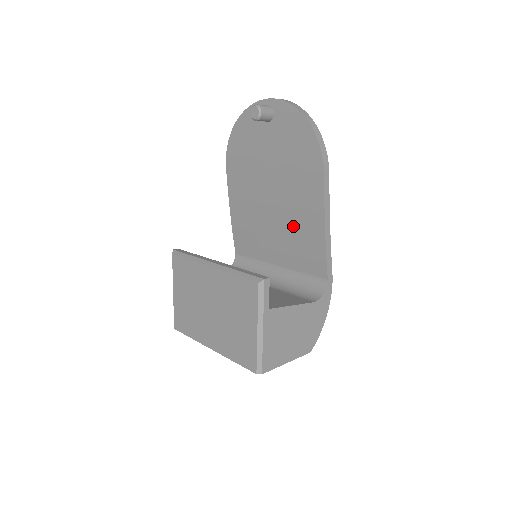
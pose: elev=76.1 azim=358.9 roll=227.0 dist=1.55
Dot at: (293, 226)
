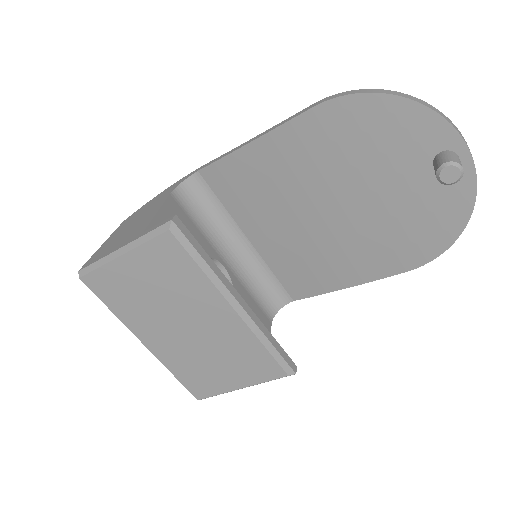
Dot at: (318, 252)
